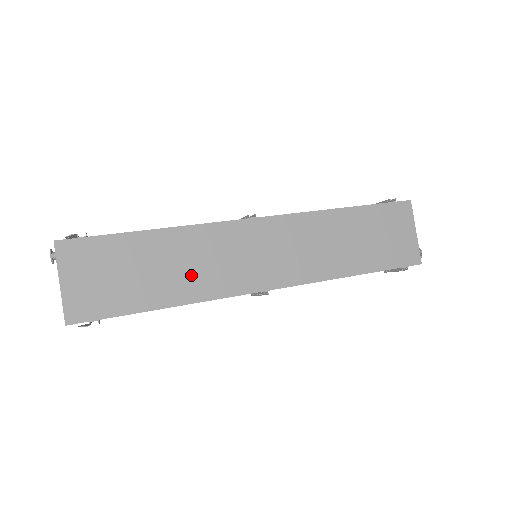
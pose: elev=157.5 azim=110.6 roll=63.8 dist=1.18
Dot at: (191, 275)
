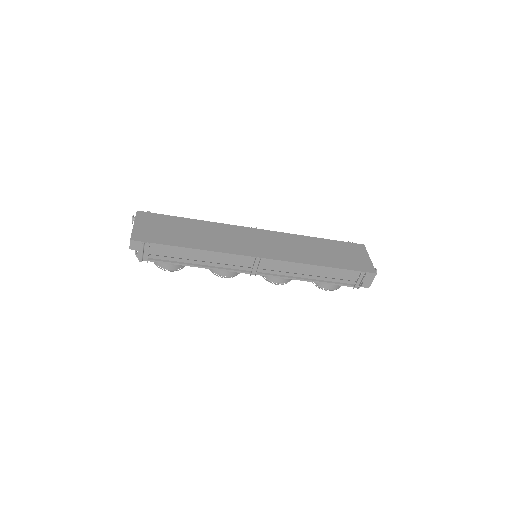
Dot at: (211, 240)
